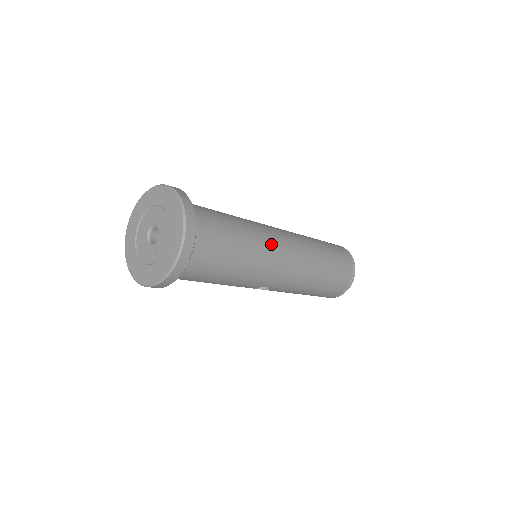
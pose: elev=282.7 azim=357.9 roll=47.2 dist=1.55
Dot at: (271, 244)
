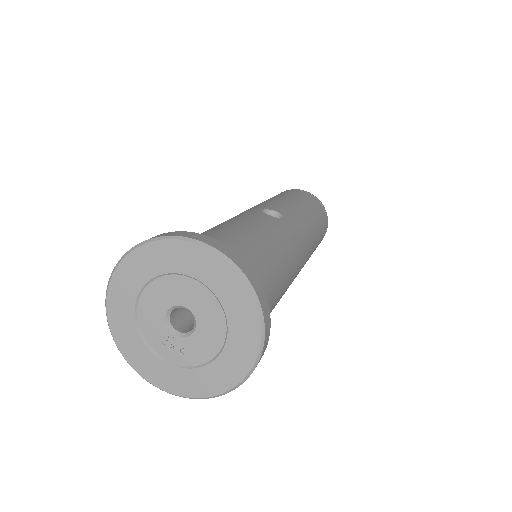
Dot at: (294, 274)
